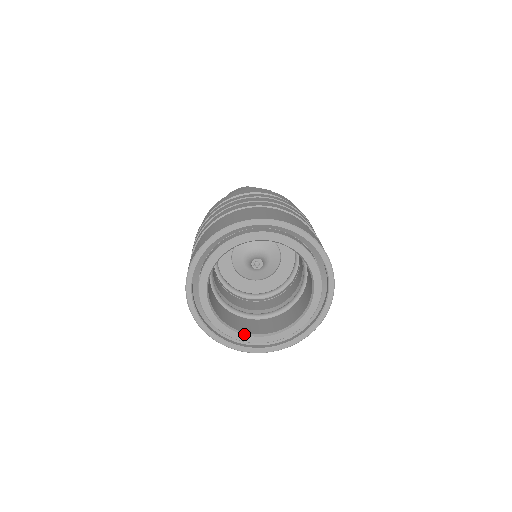
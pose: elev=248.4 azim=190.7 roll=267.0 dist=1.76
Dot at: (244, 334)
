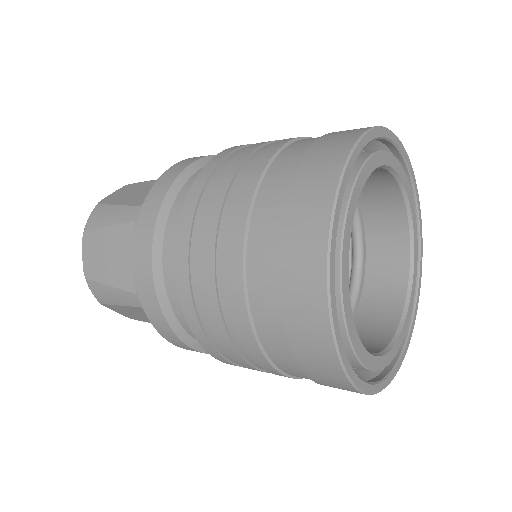
Dot at: (396, 339)
